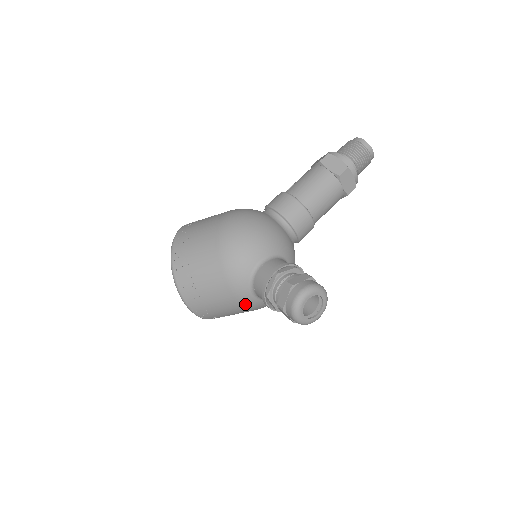
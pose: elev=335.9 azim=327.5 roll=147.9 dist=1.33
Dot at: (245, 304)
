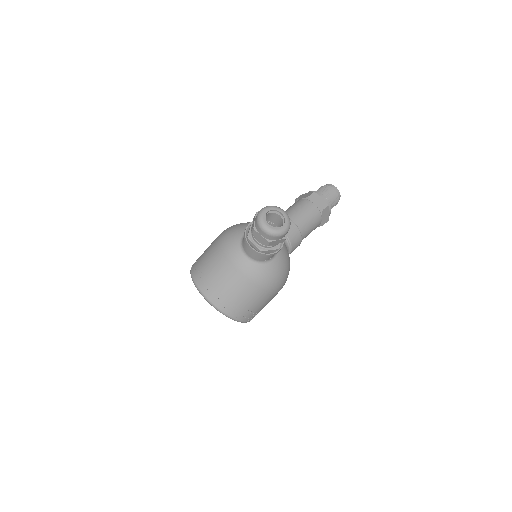
Dot at: (244, 271)
